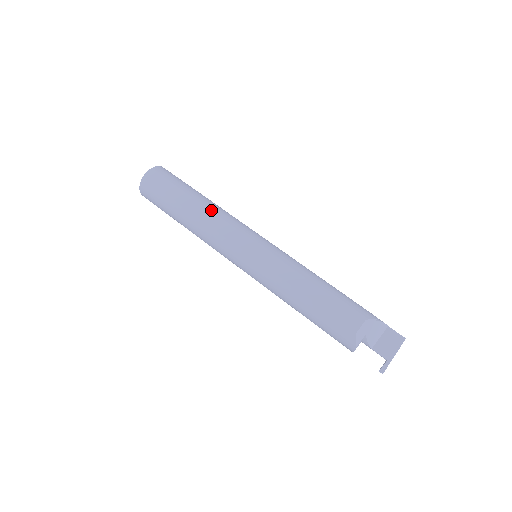
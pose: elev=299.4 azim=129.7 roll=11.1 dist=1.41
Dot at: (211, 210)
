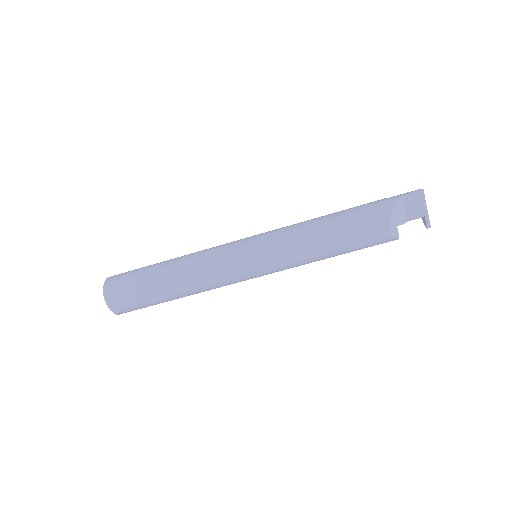
Dot at: (189, 276)
